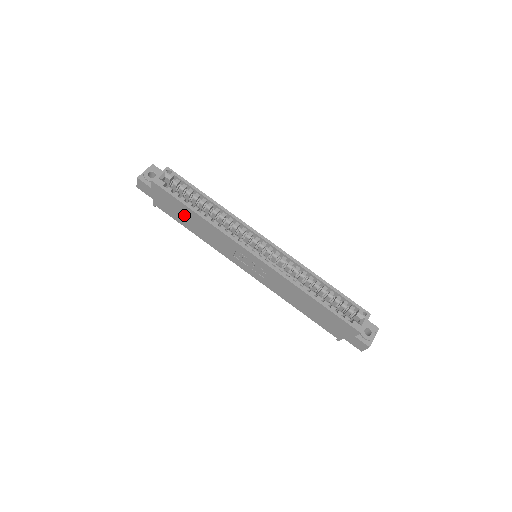
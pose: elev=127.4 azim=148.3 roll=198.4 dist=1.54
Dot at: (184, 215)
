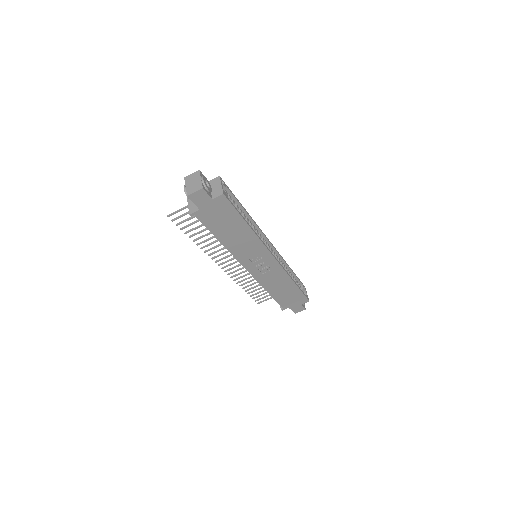
Dot at: (229, 226)
